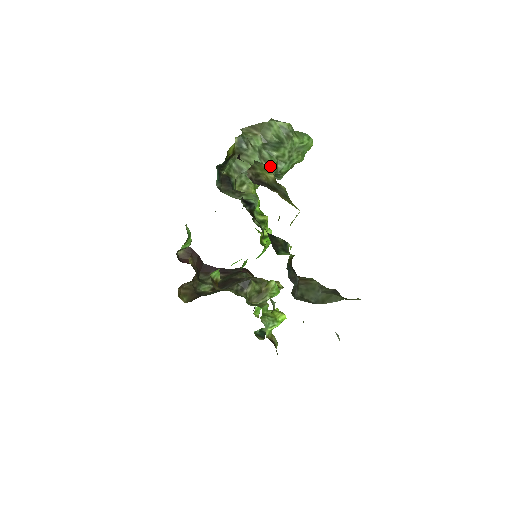
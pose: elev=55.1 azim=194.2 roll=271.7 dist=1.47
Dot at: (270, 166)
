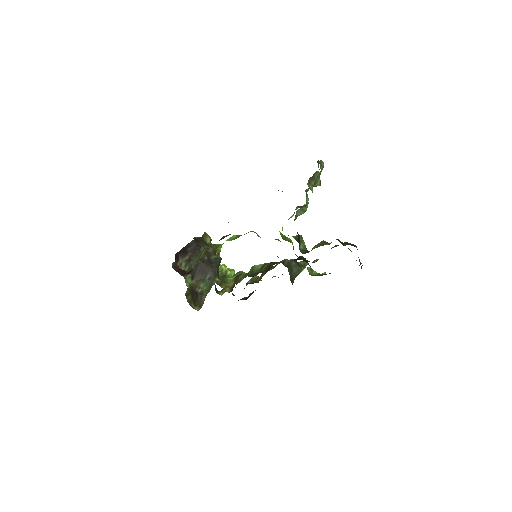
Dot at: occluded
